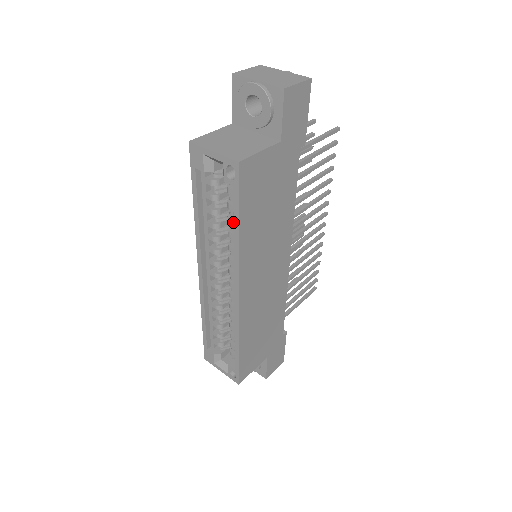
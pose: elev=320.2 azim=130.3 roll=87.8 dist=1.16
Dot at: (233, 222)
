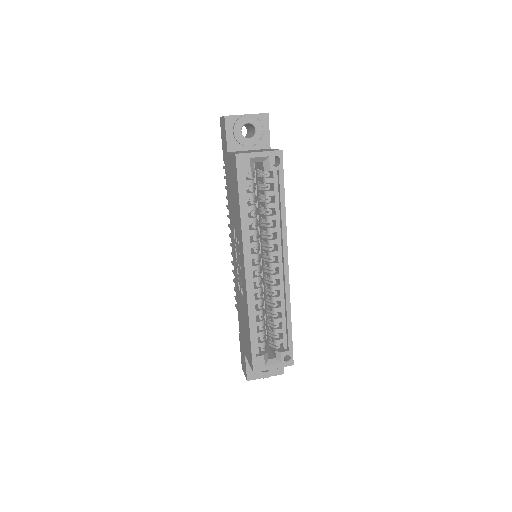
Dot at: (274, 205)
